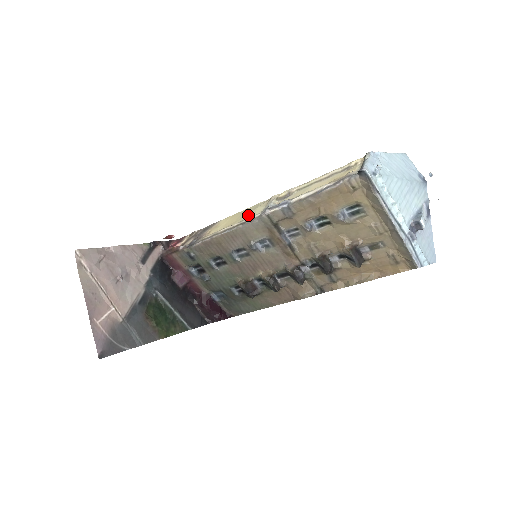
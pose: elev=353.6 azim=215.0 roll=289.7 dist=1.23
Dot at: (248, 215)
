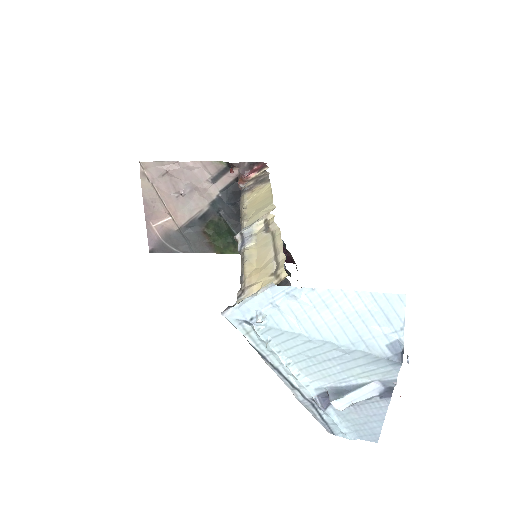
Dot at: (253, 212)
